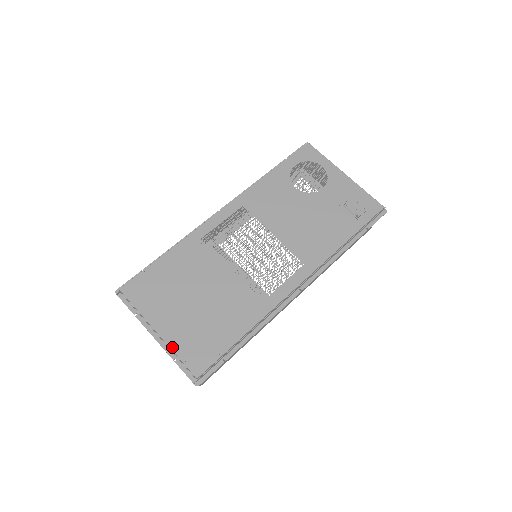
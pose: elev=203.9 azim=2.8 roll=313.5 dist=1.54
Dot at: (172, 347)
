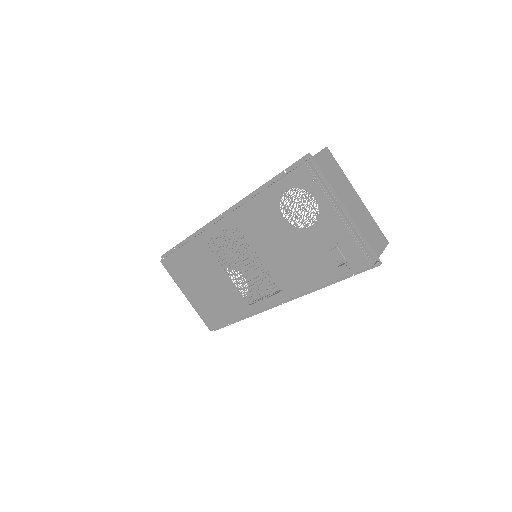
Dot at: (195, 309)
